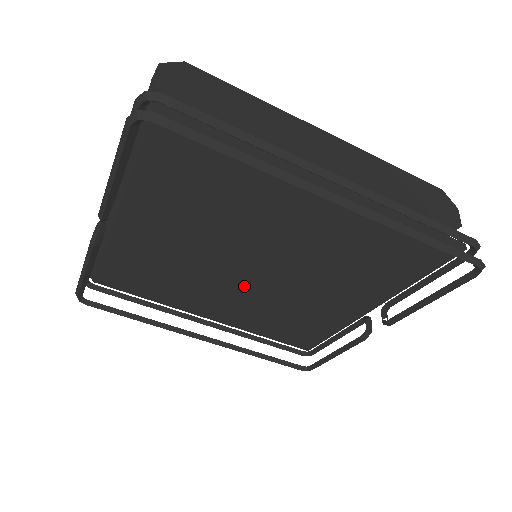
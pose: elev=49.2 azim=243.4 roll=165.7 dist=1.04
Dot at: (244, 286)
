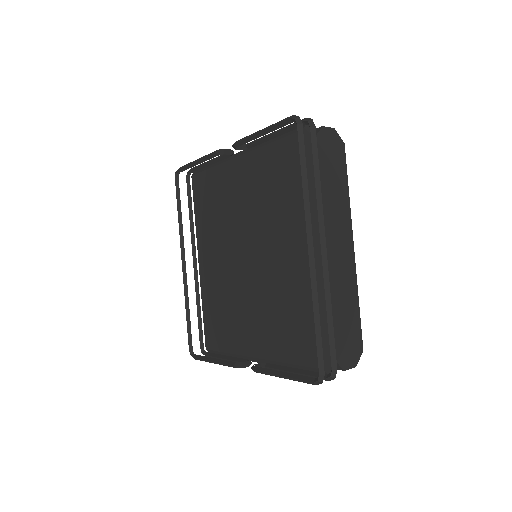
Dot at: (233, 261)
